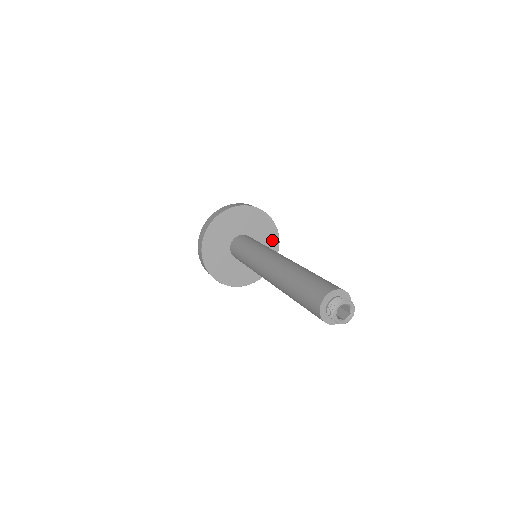
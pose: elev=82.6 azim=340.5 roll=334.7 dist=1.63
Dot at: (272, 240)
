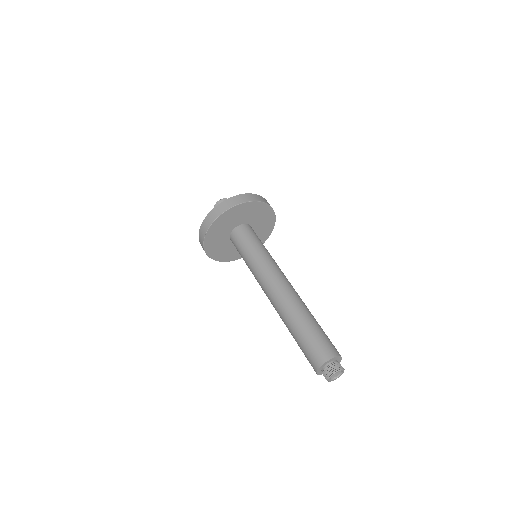
Dot at: (262, 238)
